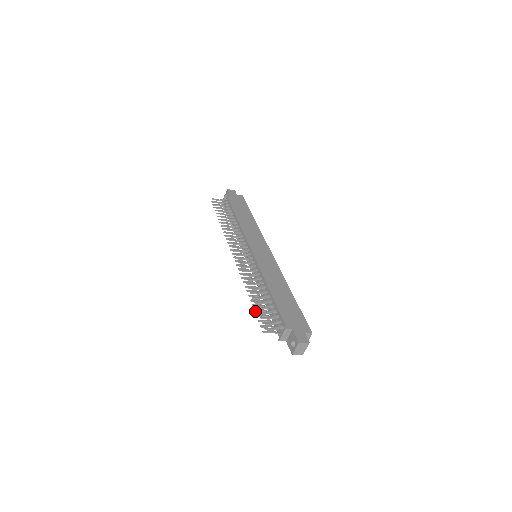
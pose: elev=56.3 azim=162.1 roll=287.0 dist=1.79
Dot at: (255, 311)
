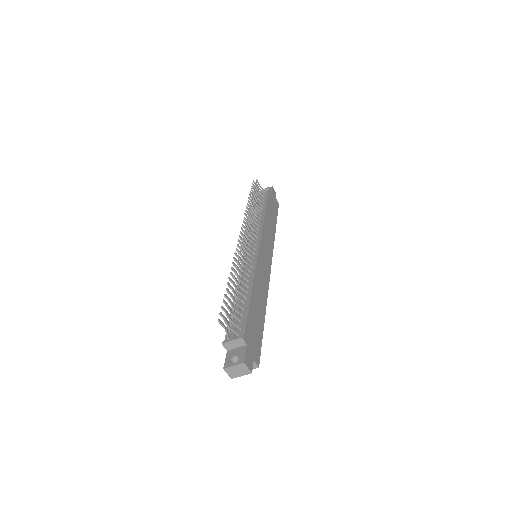
Dot at: (225, 295)
